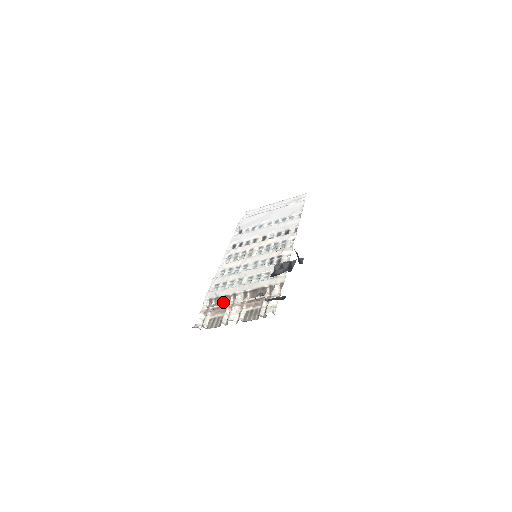
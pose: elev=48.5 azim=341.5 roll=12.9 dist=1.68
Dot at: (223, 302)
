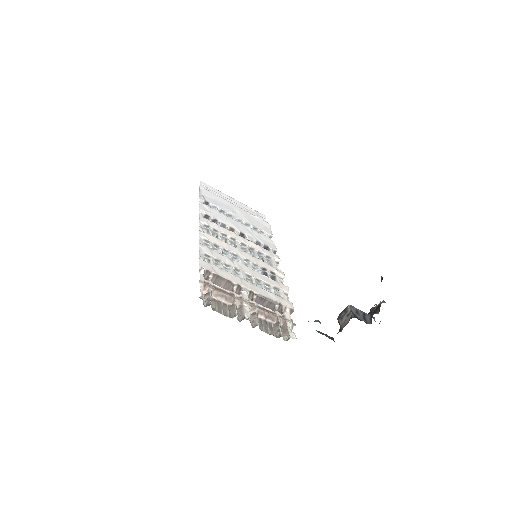
Dot at: occluded
